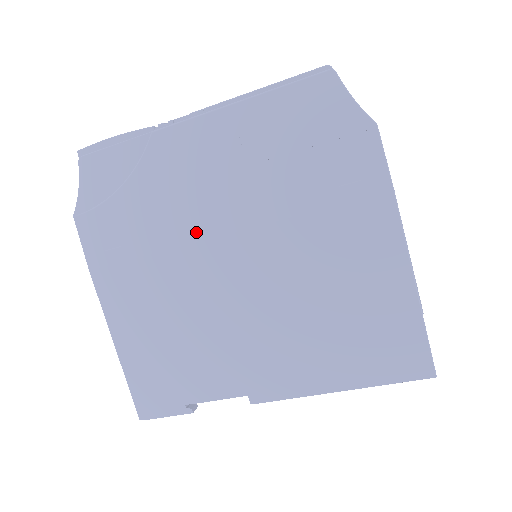
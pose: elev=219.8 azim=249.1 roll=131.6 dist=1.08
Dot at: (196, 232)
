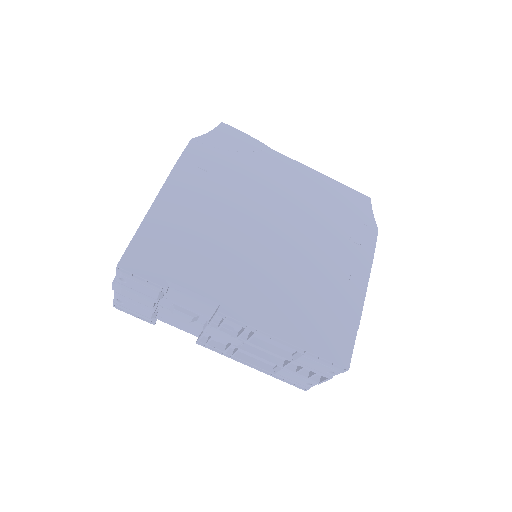
Dot at: (260, 200)
